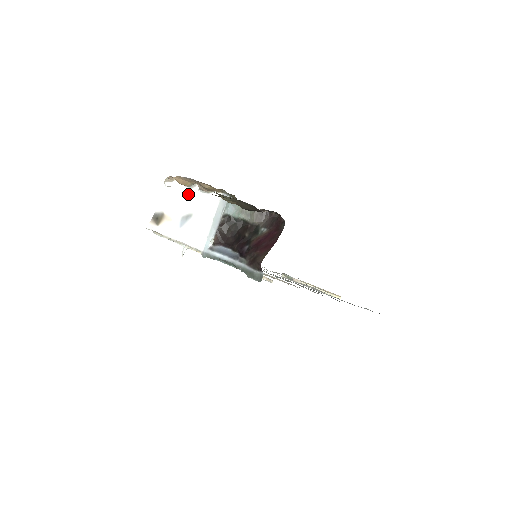
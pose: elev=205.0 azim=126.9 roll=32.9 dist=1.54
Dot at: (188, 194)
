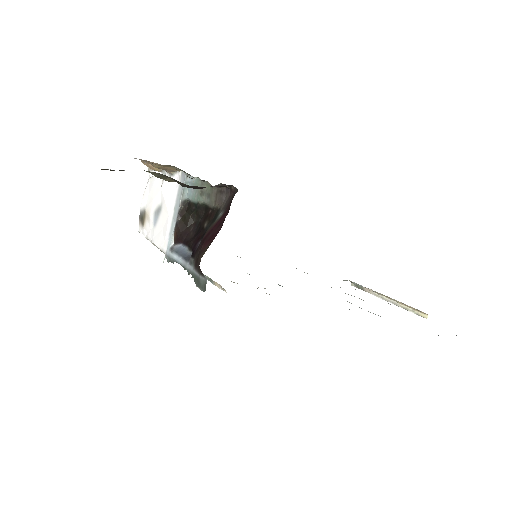
Dot at: (161, 181)
